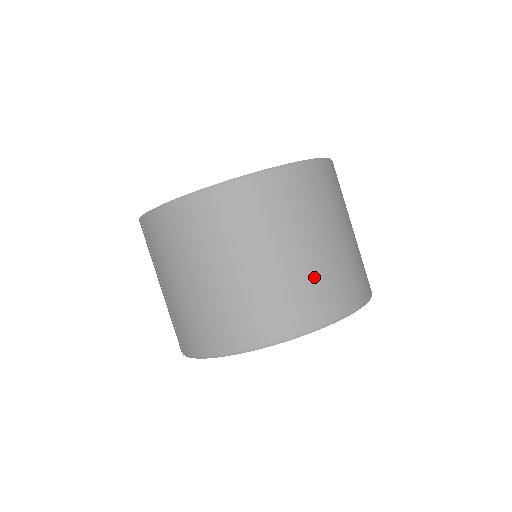
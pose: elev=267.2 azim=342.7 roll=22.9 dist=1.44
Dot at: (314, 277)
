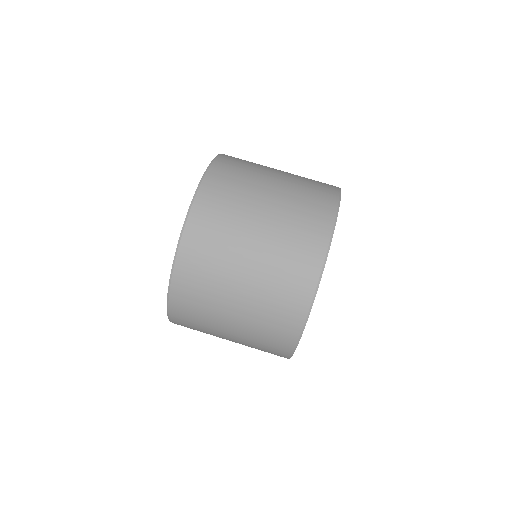
Dot at: (268, 297)
